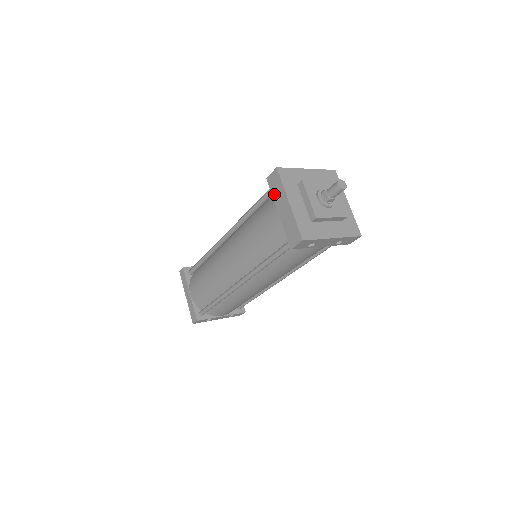
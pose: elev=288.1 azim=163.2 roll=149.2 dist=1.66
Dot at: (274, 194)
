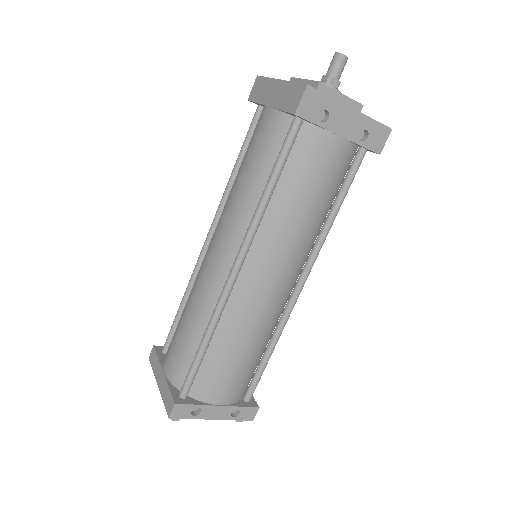
Dot at: (259, 98)
